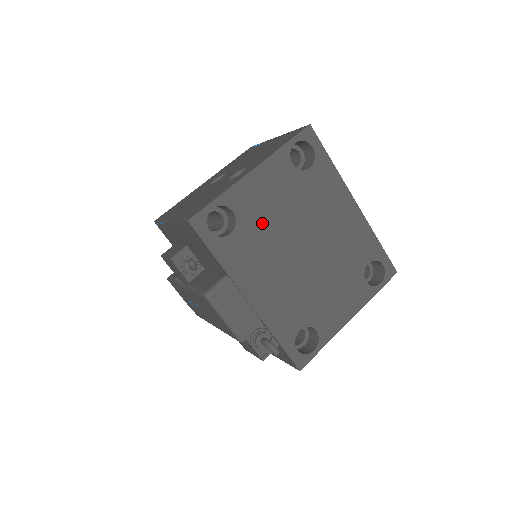
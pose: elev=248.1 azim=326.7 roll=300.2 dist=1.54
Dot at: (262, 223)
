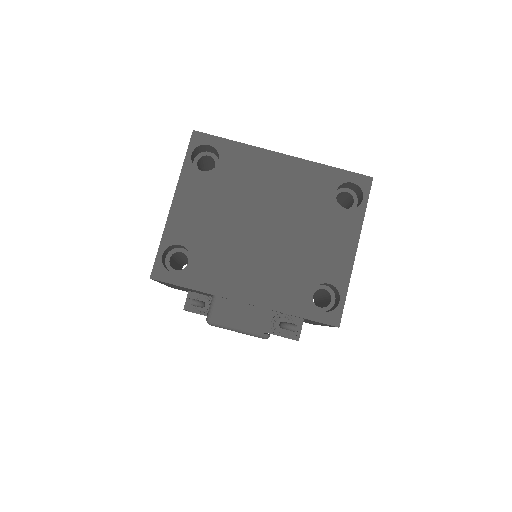
Dot at: (210, 235)
